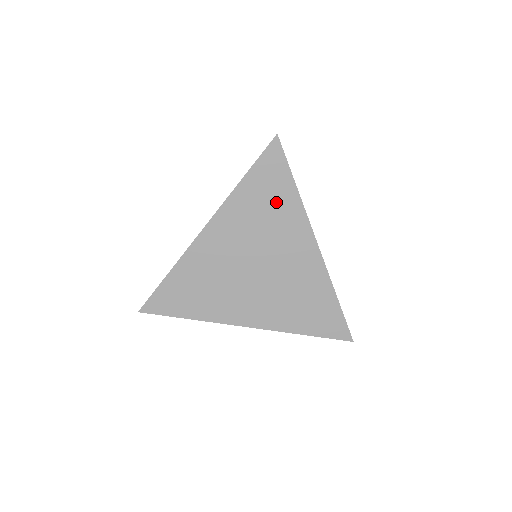
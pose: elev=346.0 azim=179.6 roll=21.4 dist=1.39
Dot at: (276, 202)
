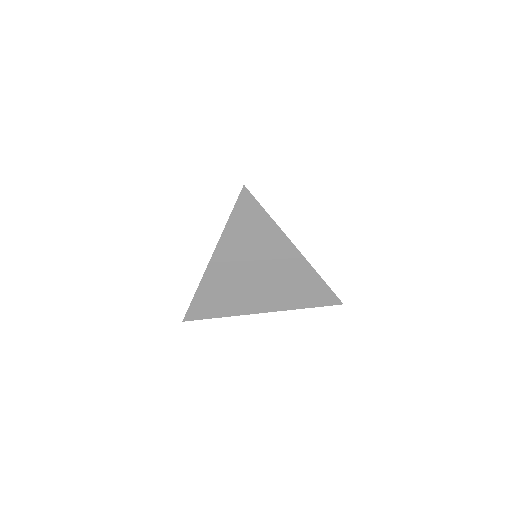
Dot at: (258, 231)
